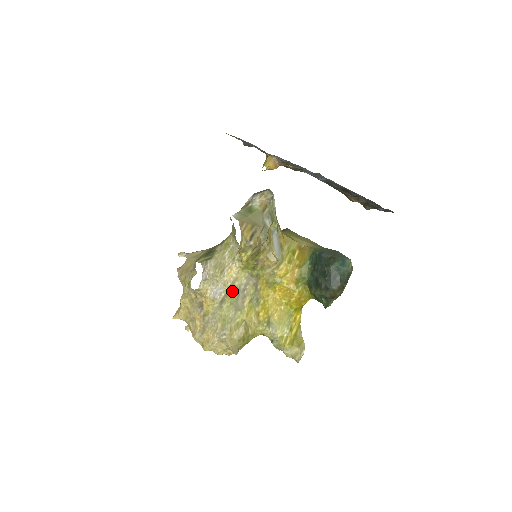
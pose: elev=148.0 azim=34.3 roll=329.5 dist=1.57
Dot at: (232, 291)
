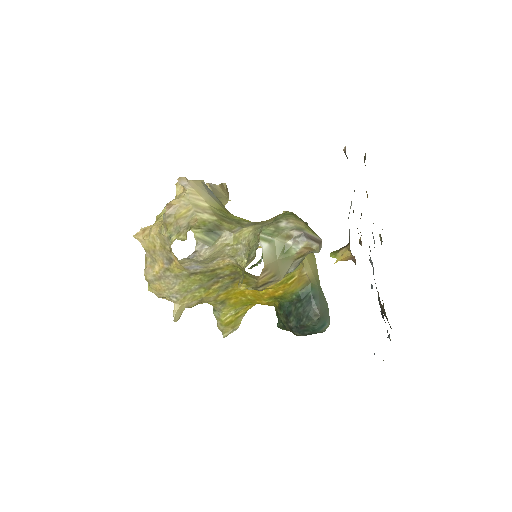
Dot at: (209, 274)
